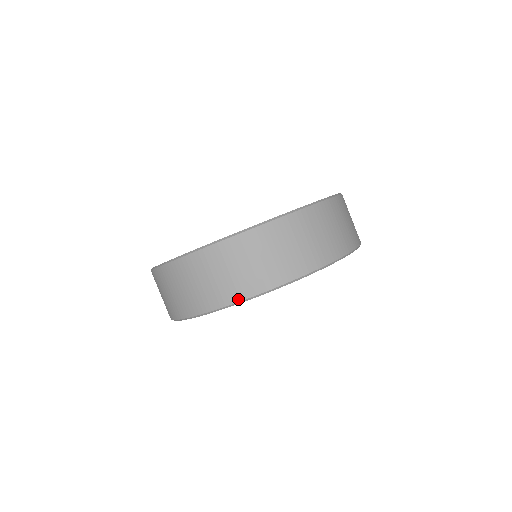
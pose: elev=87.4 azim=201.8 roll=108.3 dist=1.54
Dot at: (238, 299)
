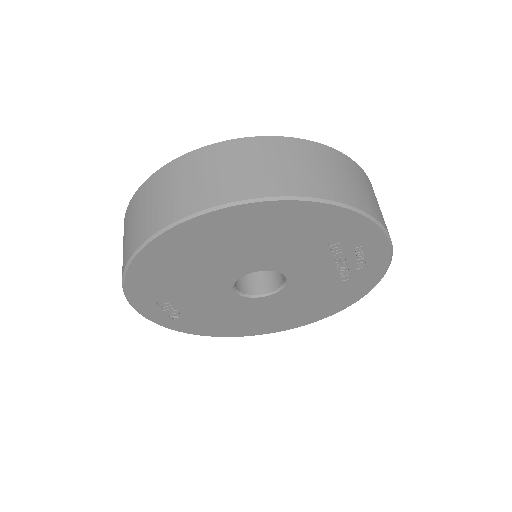
Dot at: (138, 244)
